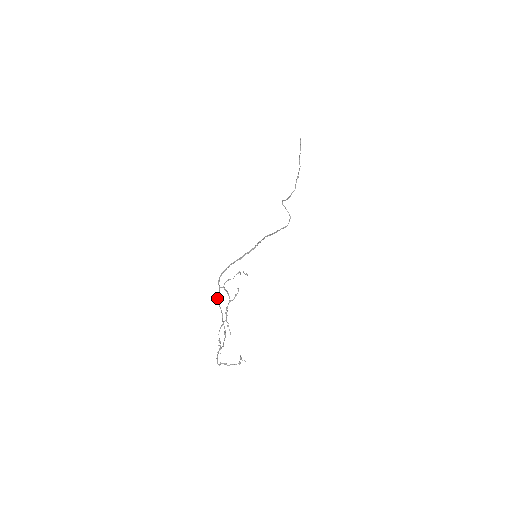
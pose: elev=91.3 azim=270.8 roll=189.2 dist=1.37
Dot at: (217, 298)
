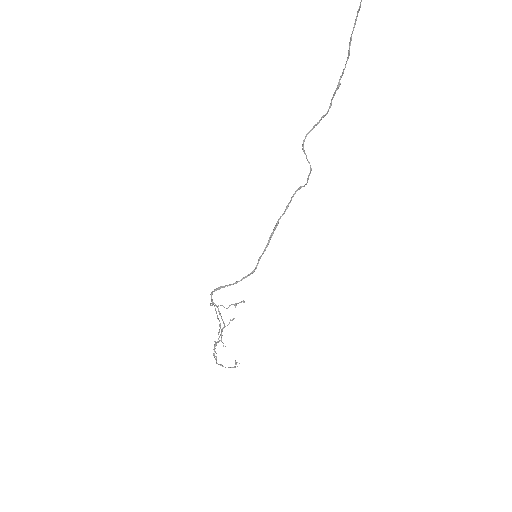
Dot at: (210, 305)
